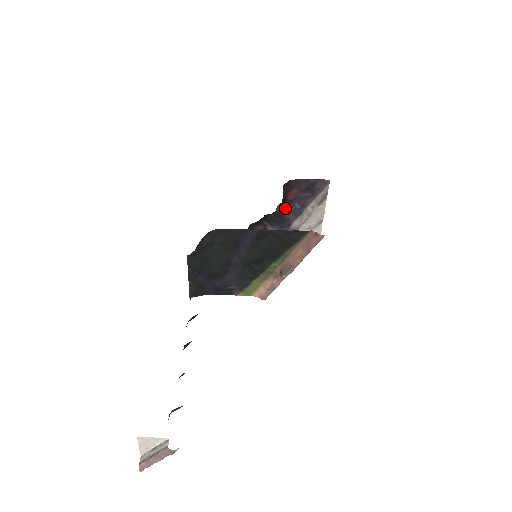
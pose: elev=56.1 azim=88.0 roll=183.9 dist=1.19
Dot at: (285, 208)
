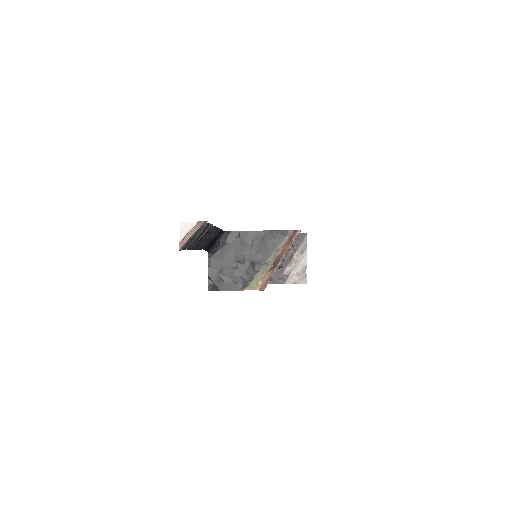
Dot at: occluded
